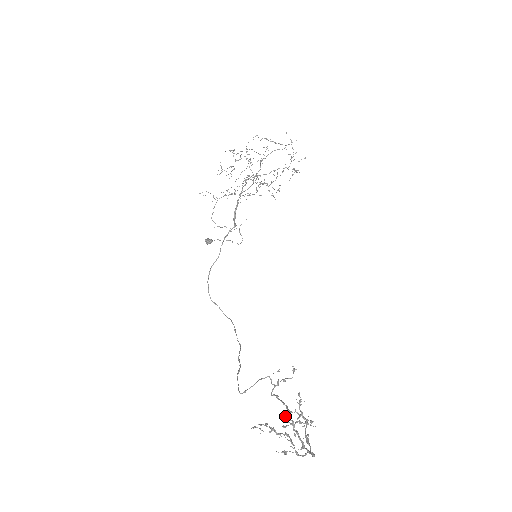
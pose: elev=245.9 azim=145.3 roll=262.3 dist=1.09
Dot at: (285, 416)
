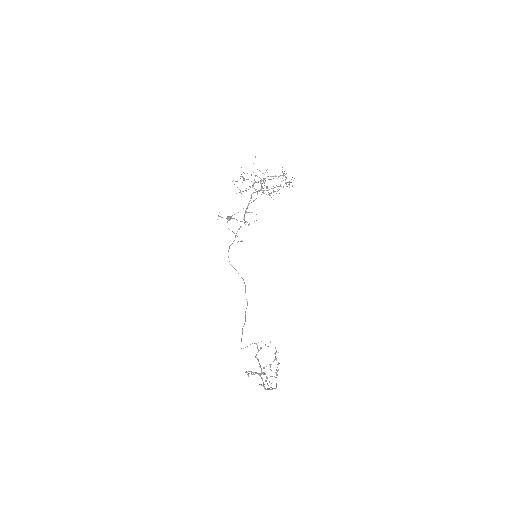
Dot at: (259, 375)
